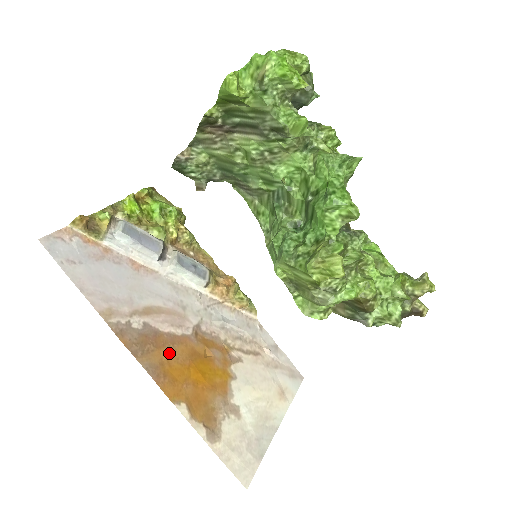
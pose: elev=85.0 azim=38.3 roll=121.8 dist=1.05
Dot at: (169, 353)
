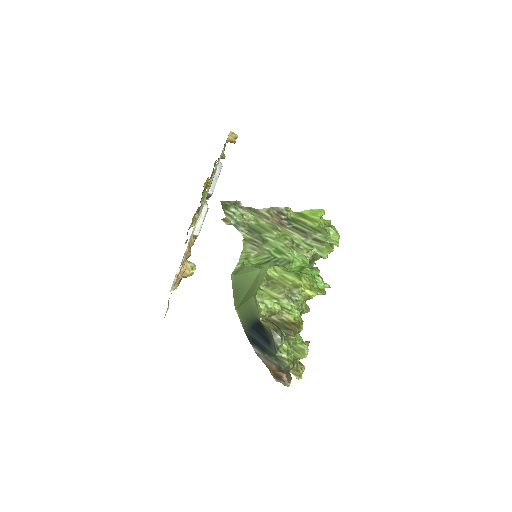
Dot at: occluded
